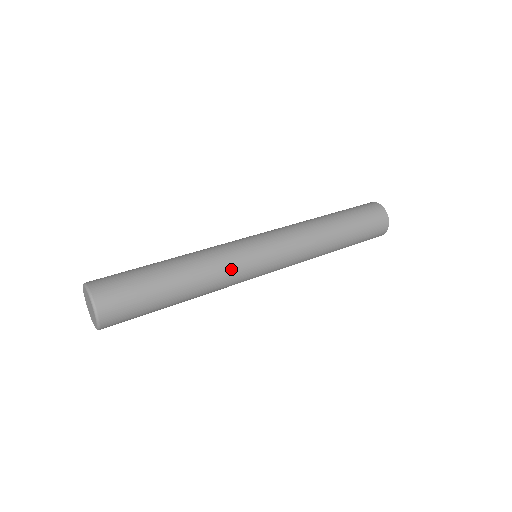
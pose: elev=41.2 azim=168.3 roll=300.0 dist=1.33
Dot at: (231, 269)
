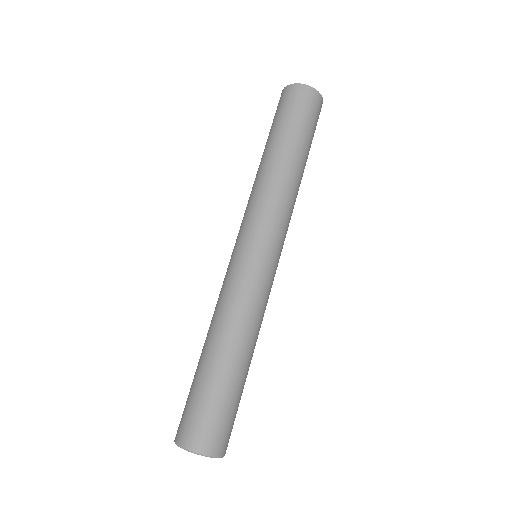
Dot at: (242, 294)
